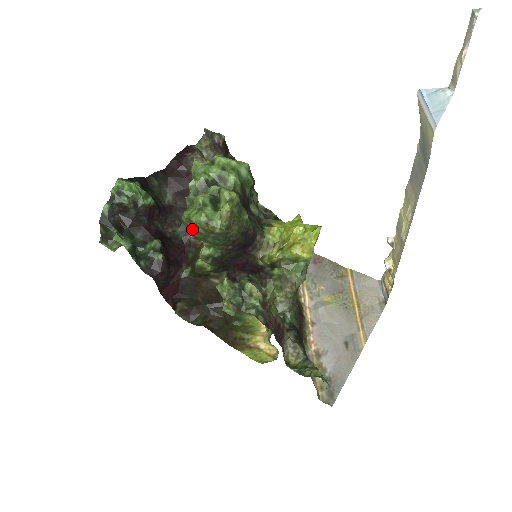
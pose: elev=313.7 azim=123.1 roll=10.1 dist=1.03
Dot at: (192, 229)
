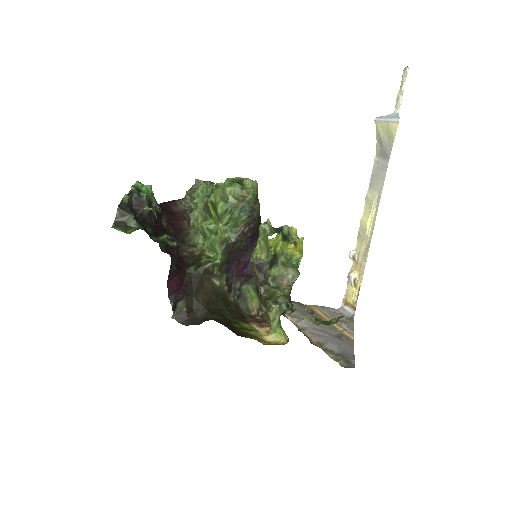
Dot at: (221, 203)
